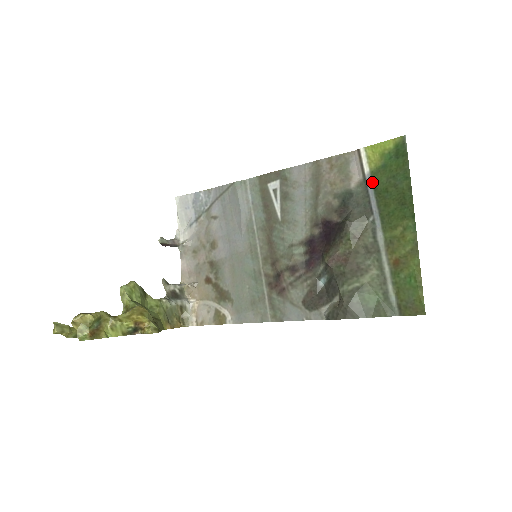
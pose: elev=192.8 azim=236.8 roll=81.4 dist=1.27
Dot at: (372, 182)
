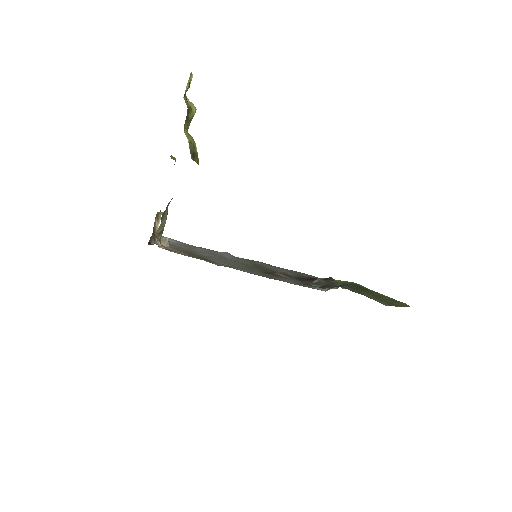
Dot at: (340, 283)
